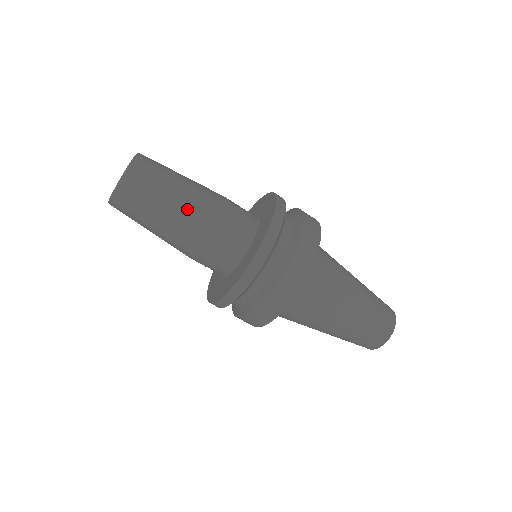
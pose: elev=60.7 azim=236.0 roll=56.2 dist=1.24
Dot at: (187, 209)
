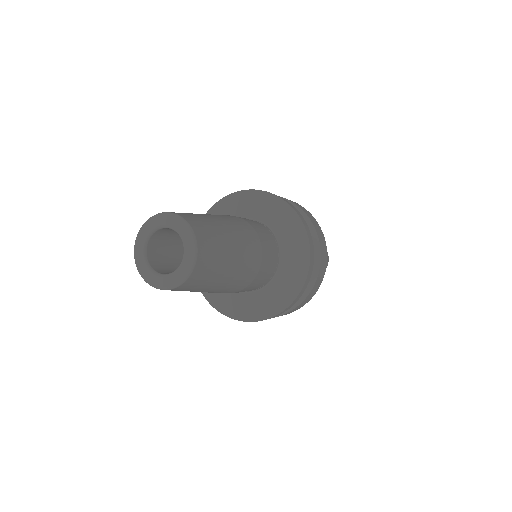
Dot at: (242, 270)
